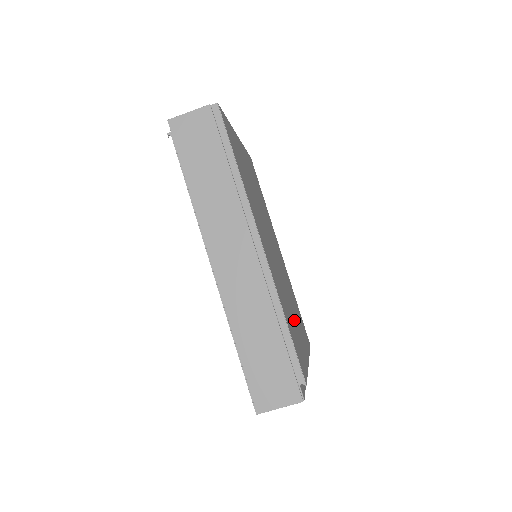
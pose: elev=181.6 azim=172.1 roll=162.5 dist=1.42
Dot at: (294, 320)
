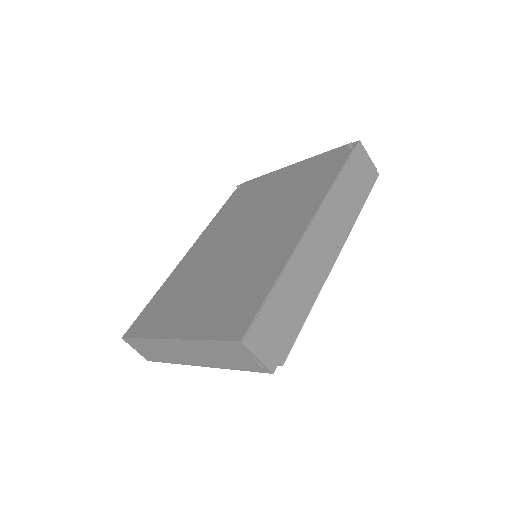
Dot at: occluded
